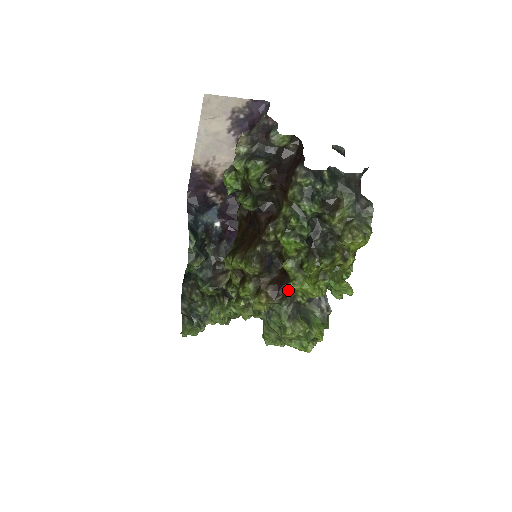
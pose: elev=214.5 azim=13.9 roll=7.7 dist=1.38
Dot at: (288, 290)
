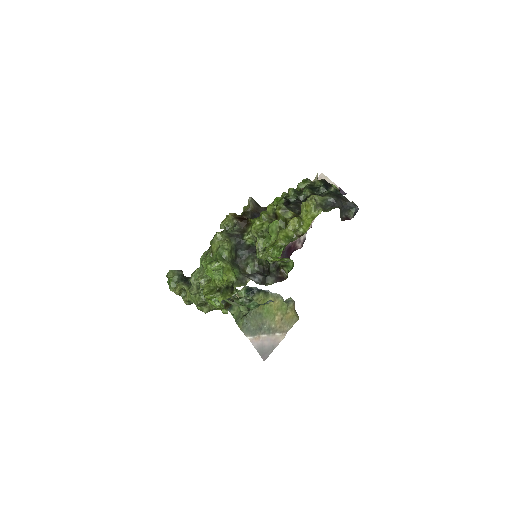
Dot at: (248, 224)
